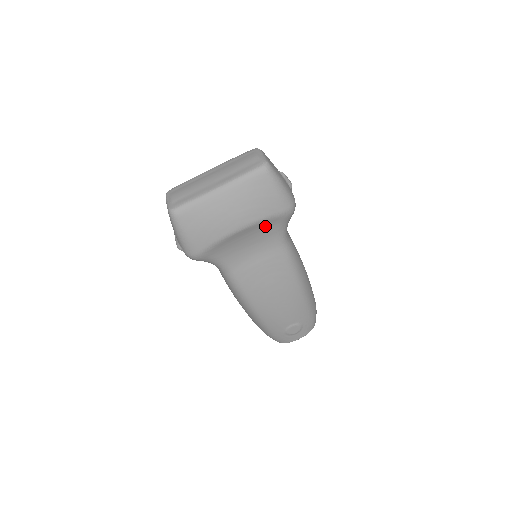
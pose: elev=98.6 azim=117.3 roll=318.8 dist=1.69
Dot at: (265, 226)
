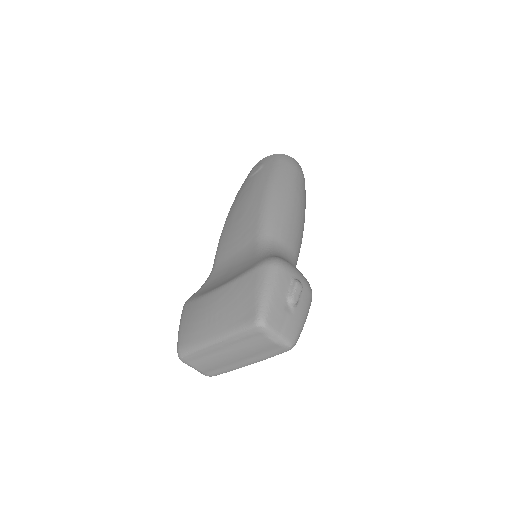
Dot at: occluded
